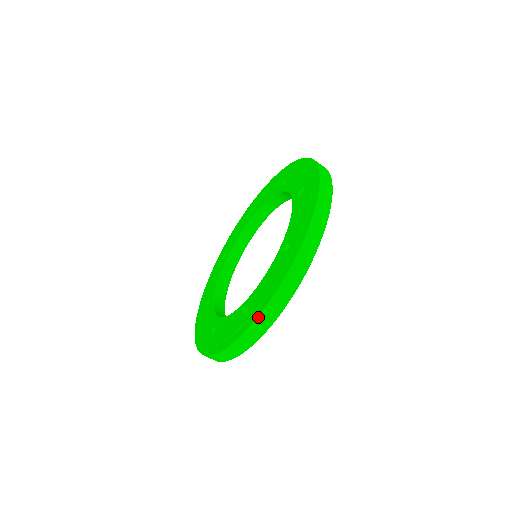
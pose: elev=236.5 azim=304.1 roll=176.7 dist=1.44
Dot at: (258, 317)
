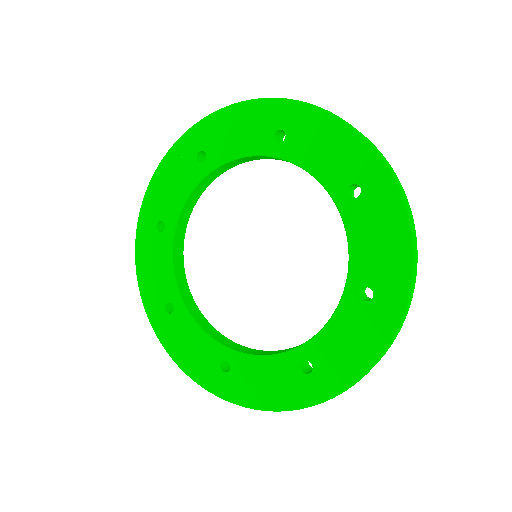
Dot at: occluded
